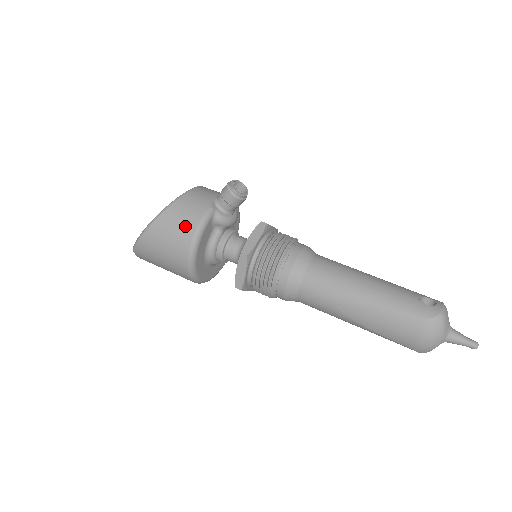
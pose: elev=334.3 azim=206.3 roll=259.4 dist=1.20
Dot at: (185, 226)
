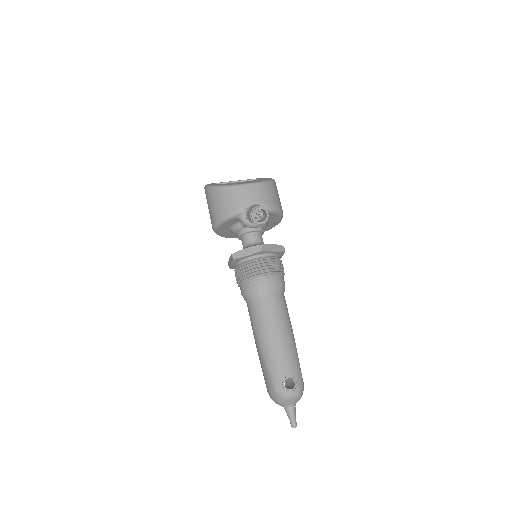
Dot at: (219, 209)
